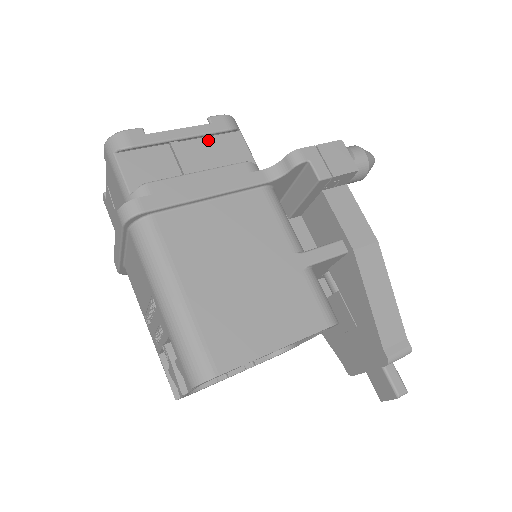
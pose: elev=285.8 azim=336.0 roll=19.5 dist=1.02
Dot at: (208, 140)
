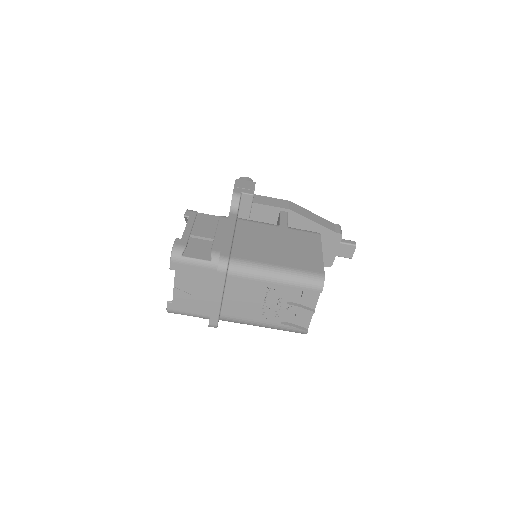
Dot at: (195, 224)
